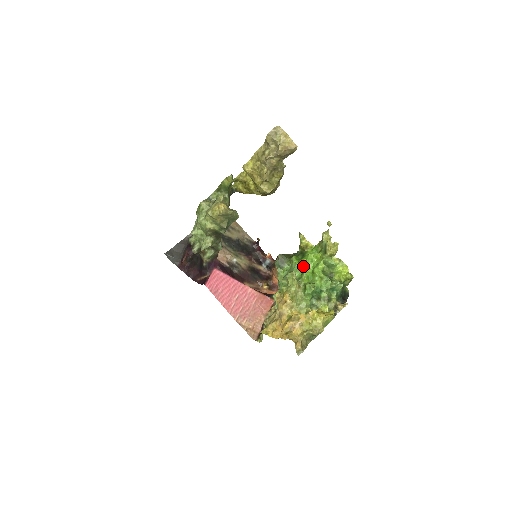
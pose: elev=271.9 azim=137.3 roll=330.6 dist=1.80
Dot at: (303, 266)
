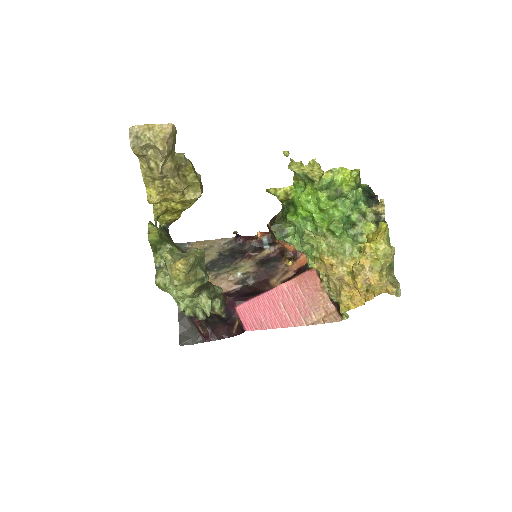
Dot at: (305, 215)
